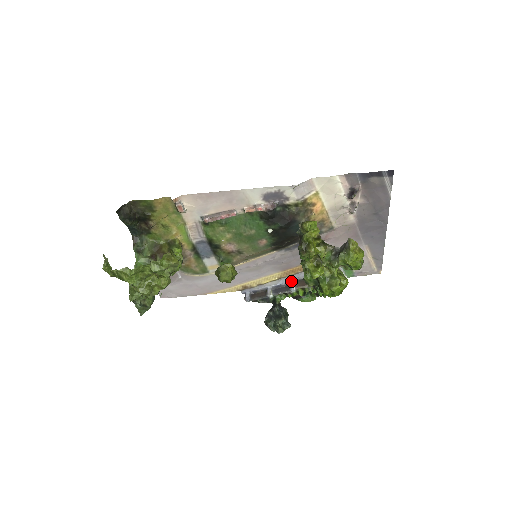
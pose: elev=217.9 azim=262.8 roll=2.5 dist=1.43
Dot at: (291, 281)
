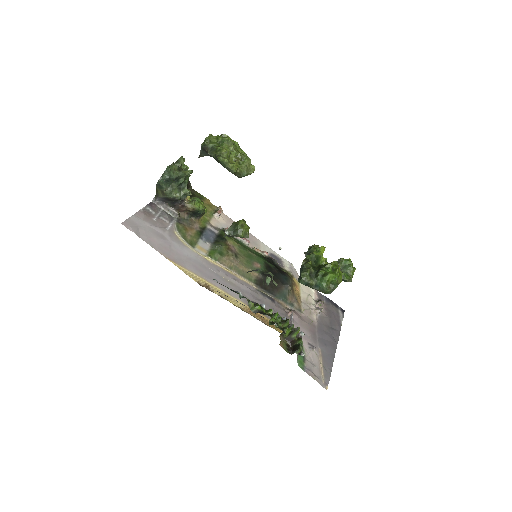
Dot at: occluded
